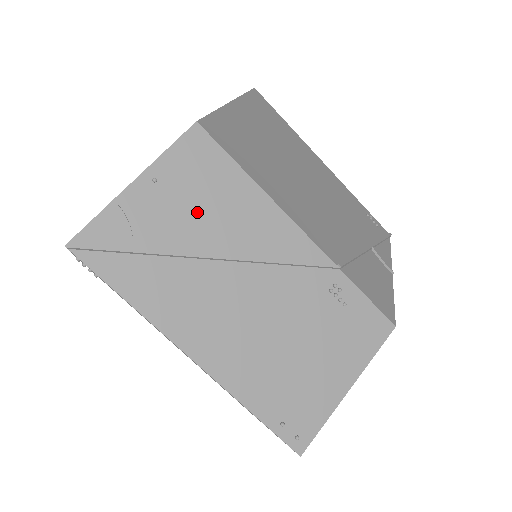
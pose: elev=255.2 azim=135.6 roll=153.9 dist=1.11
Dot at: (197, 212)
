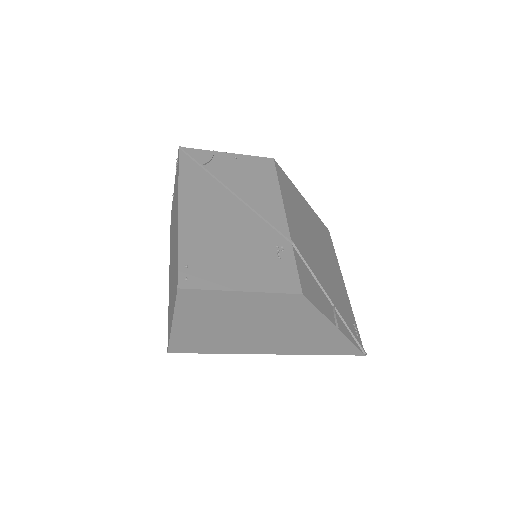
Dot at: (242, 176)
